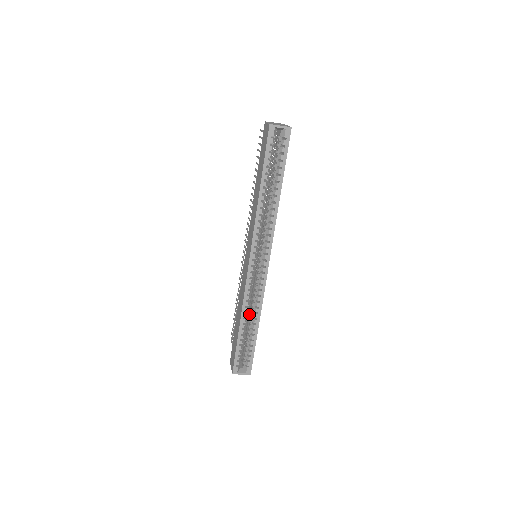
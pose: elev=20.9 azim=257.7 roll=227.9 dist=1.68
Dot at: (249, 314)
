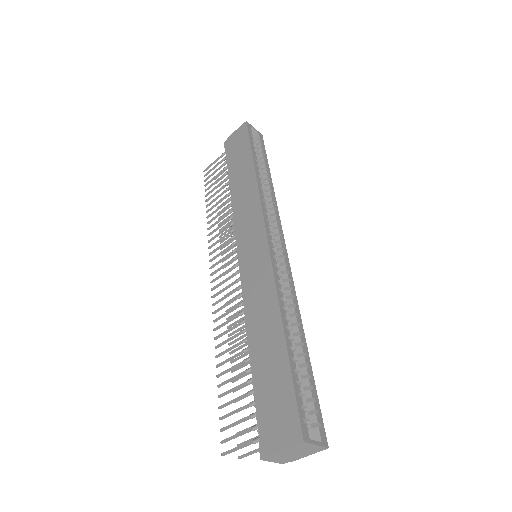
Dot at: occluded
